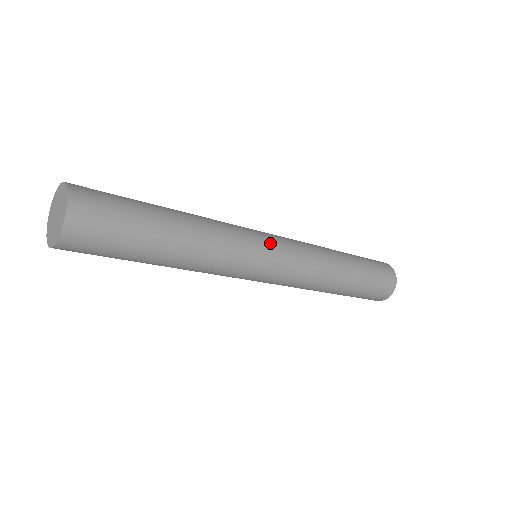
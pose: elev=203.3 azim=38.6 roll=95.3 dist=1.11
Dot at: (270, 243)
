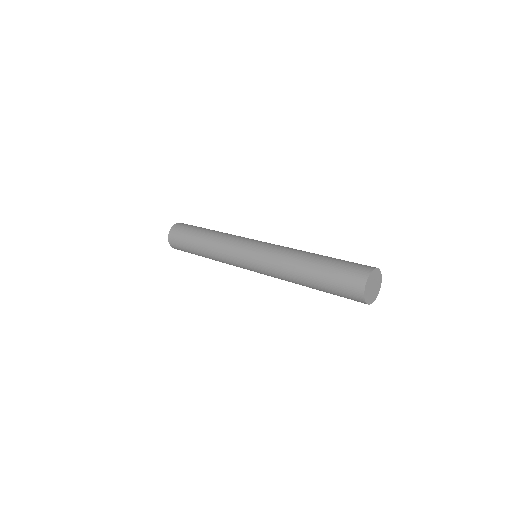
Dot at: occluded
